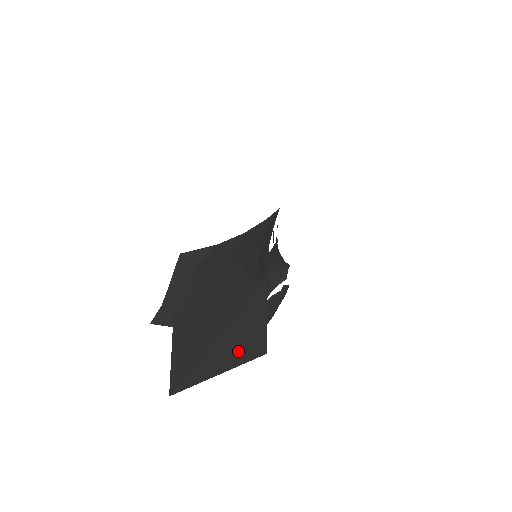
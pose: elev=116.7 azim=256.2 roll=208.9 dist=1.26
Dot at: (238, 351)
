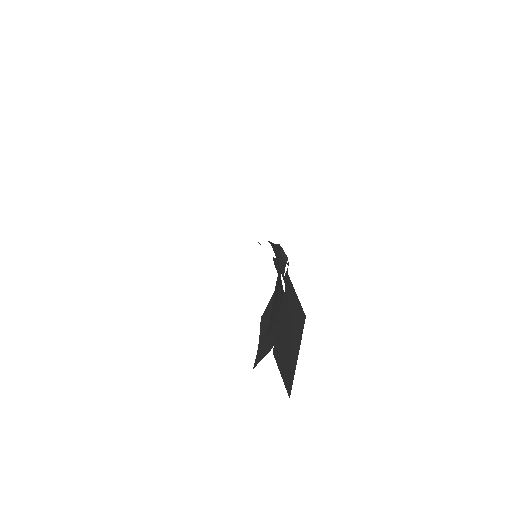
Dot at: (297, 333)
